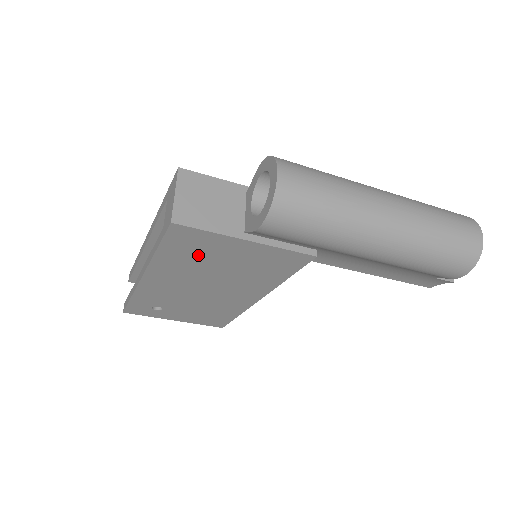
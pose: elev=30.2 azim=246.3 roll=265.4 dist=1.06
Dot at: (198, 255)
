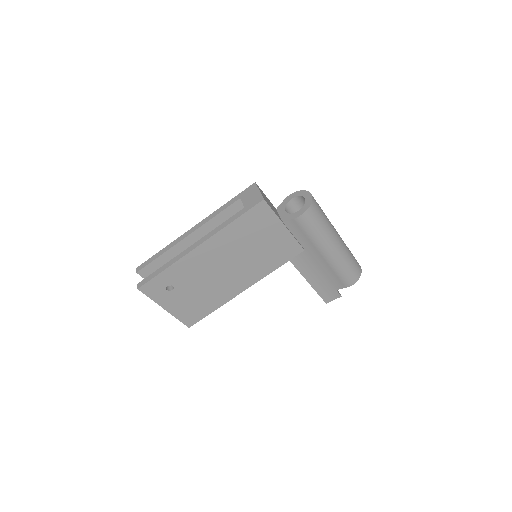
Dot at: (252, 231)
